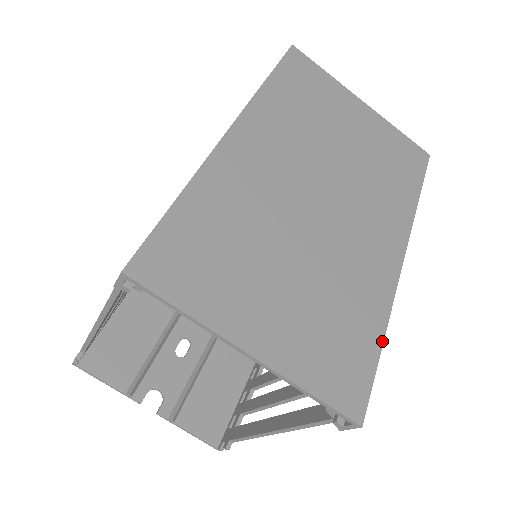
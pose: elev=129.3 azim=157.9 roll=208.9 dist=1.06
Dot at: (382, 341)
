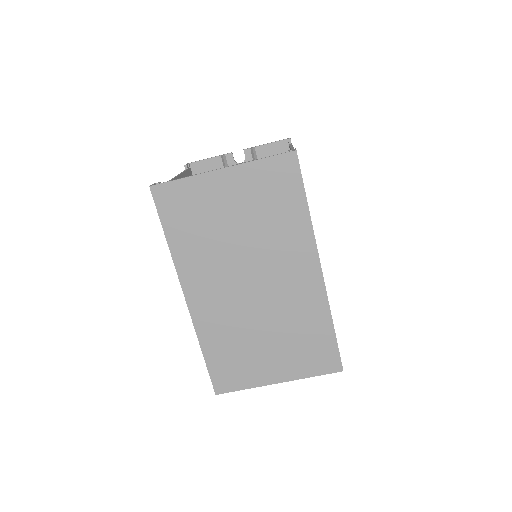
Dot at: (333, 329)
